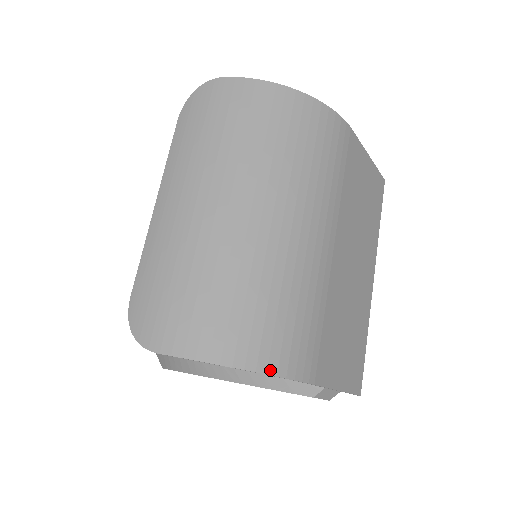
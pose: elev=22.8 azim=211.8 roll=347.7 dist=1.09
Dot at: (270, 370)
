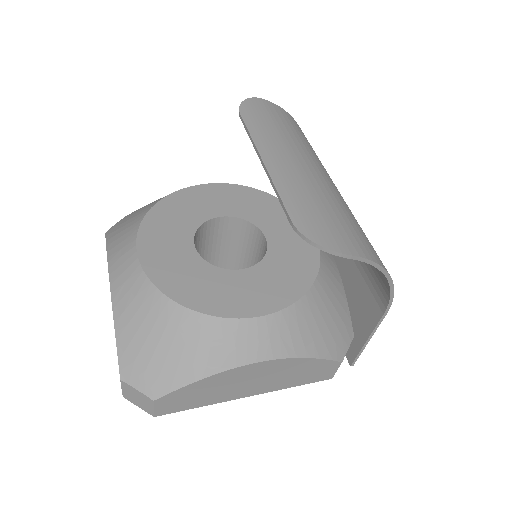
Dot at: (392, 283)
